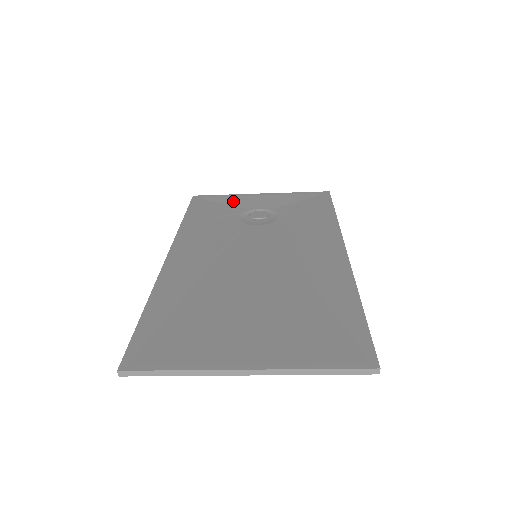
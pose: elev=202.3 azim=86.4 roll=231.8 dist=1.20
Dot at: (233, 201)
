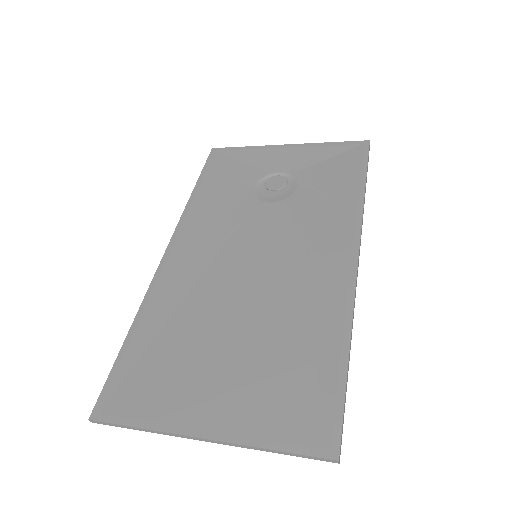
Dot at: (253, 158)
